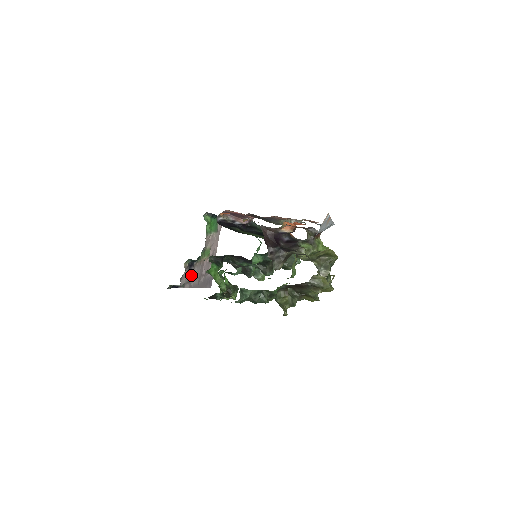
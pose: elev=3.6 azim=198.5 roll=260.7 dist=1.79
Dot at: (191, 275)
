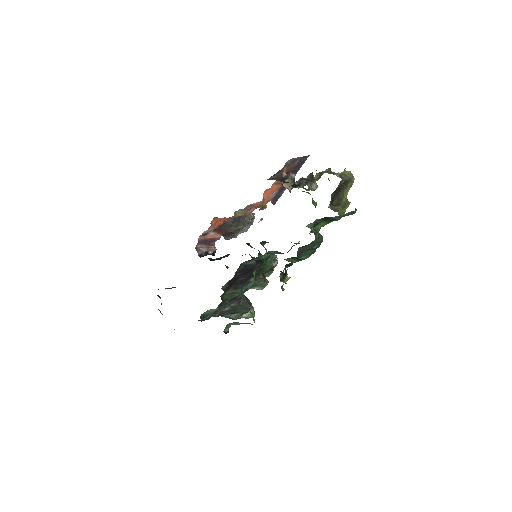
Dot at: occluded
